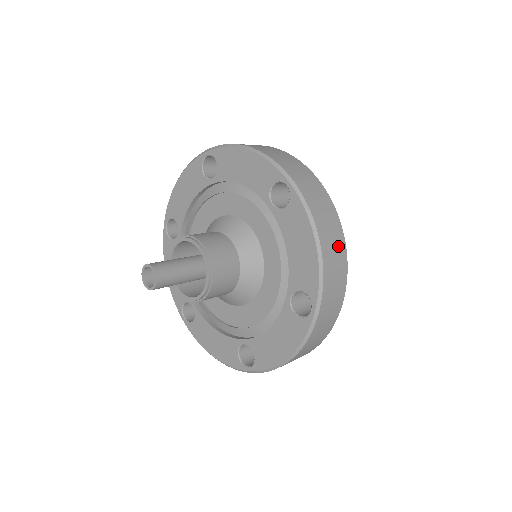
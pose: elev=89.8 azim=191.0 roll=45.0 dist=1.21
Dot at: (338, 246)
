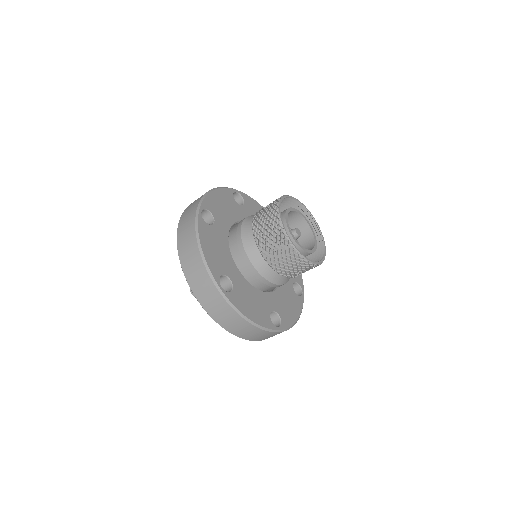
Dot at: (245, 327)
